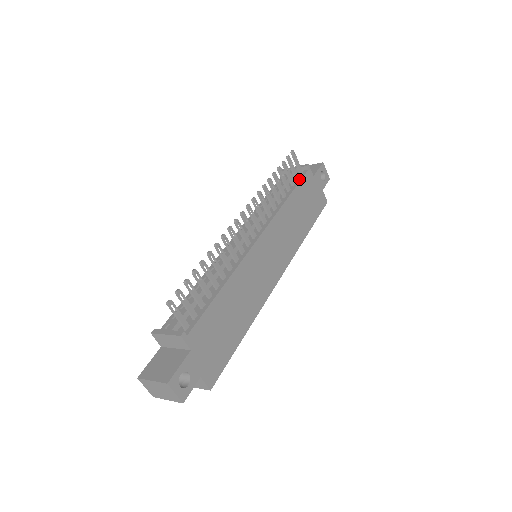
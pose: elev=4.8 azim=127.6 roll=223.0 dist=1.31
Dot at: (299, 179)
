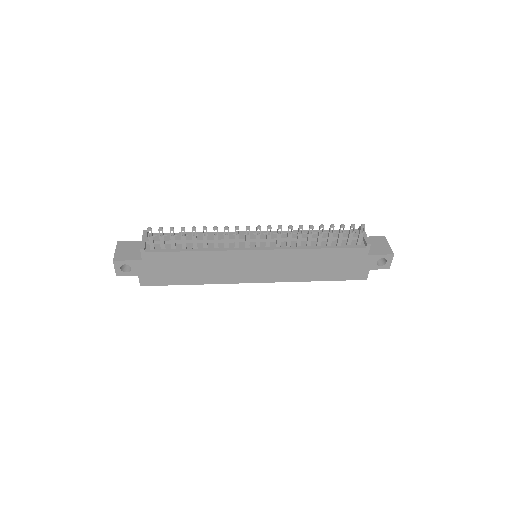
Dot at: (348, 246)
